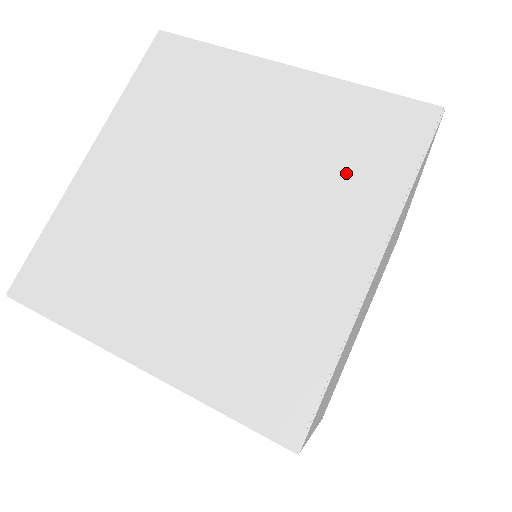
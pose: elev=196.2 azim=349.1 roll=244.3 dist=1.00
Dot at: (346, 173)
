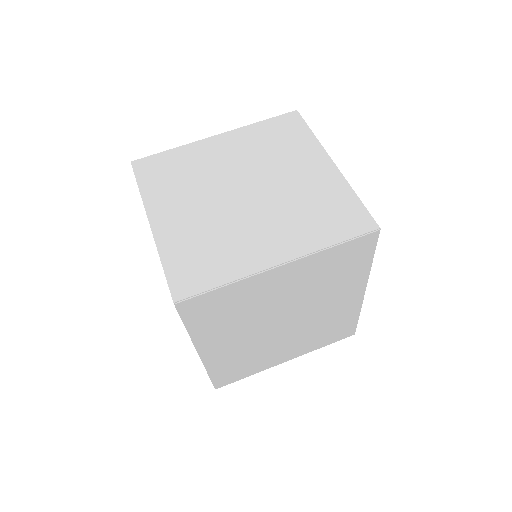
Dot at: (310, 221)
